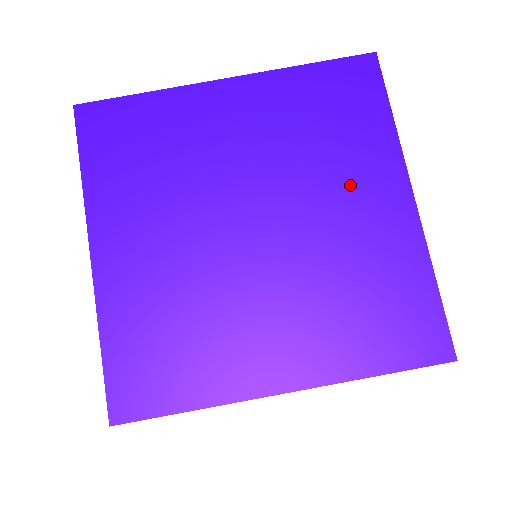
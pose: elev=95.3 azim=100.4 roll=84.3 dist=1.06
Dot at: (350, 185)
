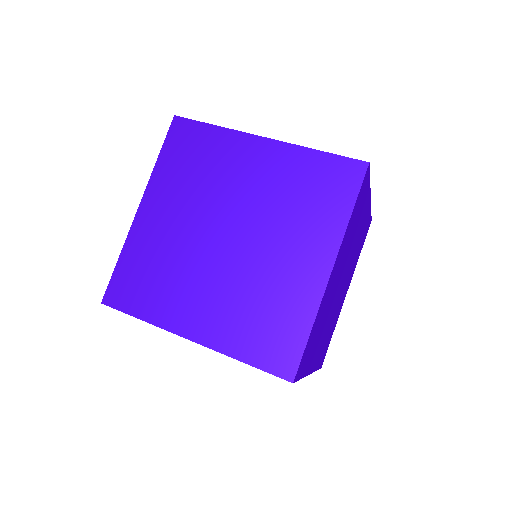
Dot at: (297, 243)
